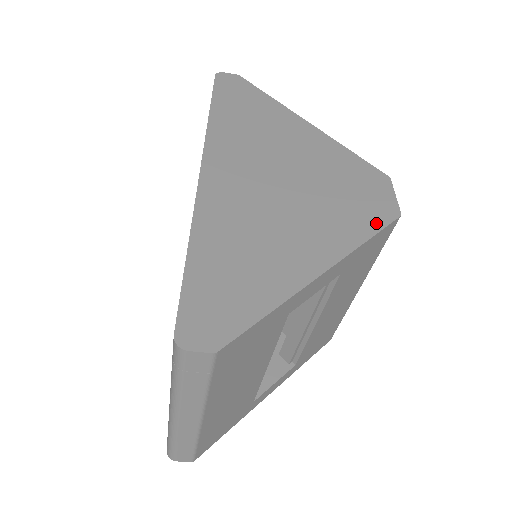
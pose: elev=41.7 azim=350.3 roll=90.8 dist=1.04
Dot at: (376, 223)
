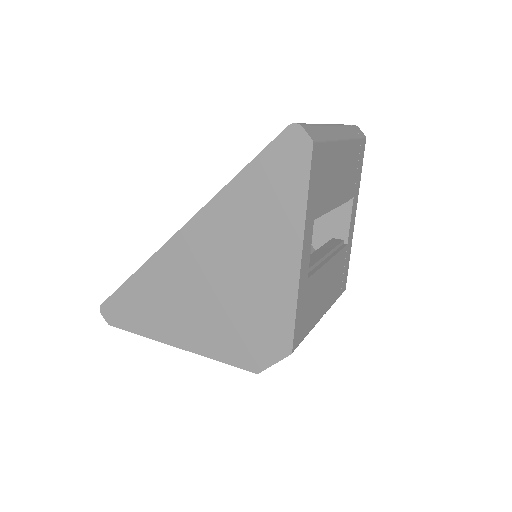
Dot at: (235, 360)
